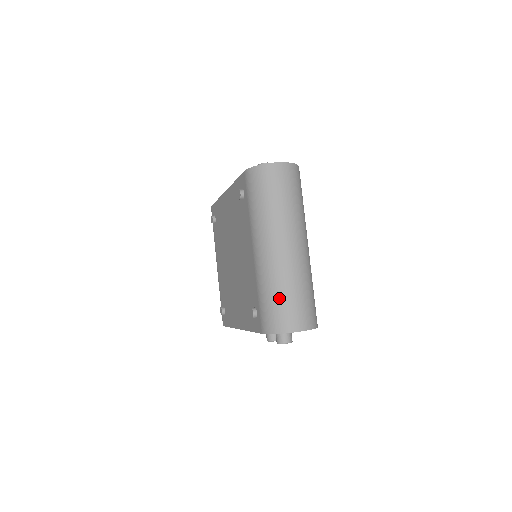
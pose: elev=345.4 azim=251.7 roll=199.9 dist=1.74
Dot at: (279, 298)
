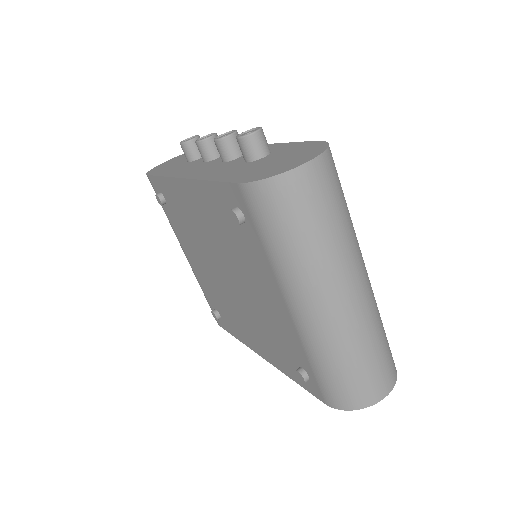
Dot at: (350, 370)
